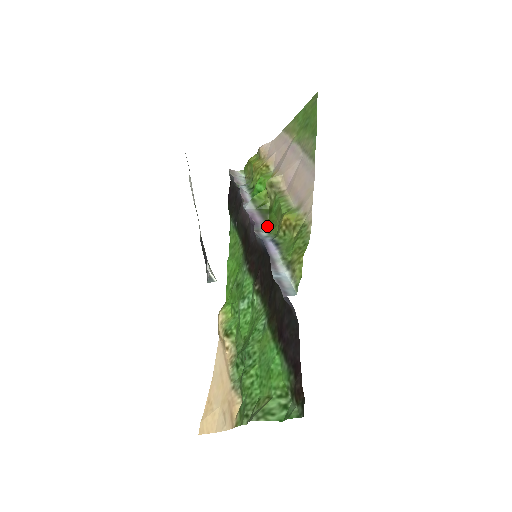
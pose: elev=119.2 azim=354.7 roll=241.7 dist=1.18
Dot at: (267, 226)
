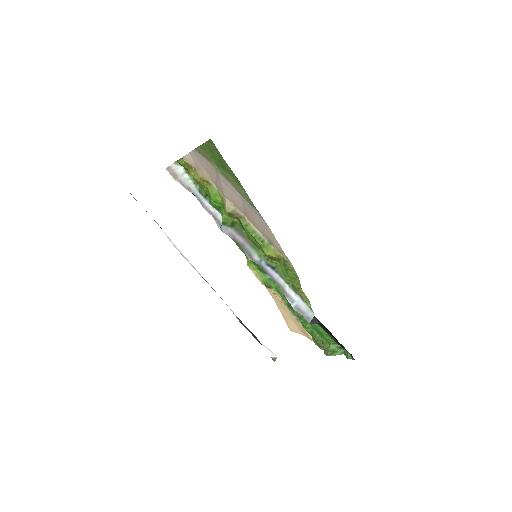
Dot at: (252, 247)
